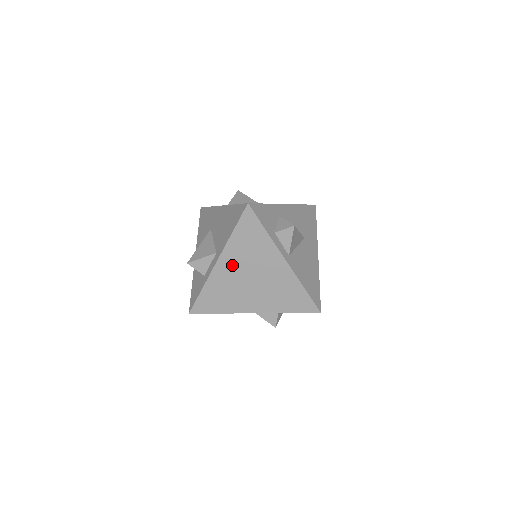
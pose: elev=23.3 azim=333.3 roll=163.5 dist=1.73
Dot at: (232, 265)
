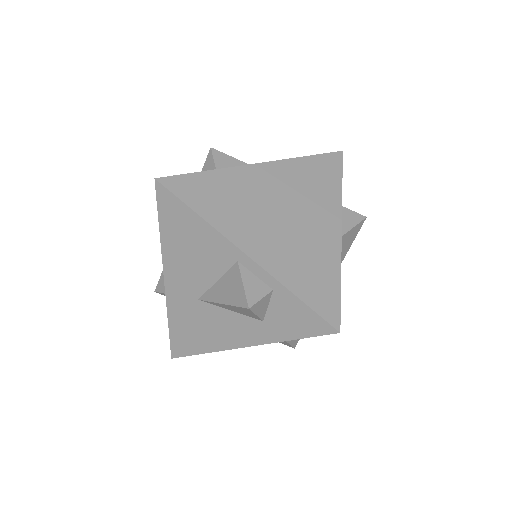
Dot at: (273, 181)
